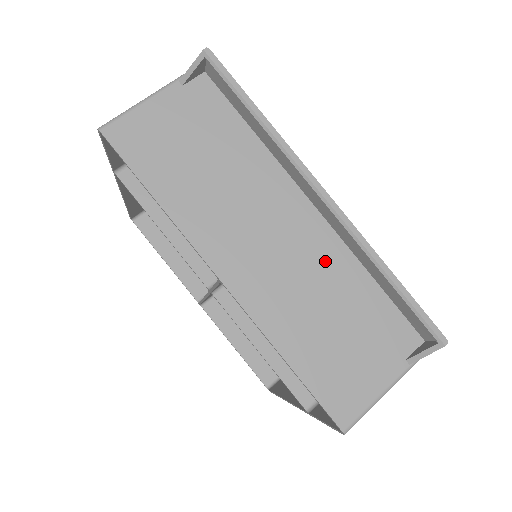
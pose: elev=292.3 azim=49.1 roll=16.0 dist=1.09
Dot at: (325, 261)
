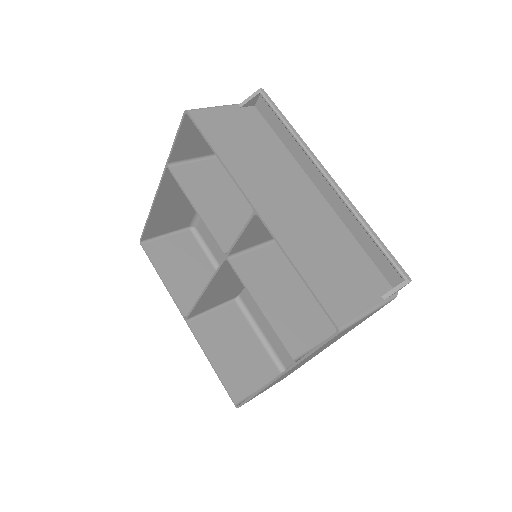
Dot at: (326, 222)
